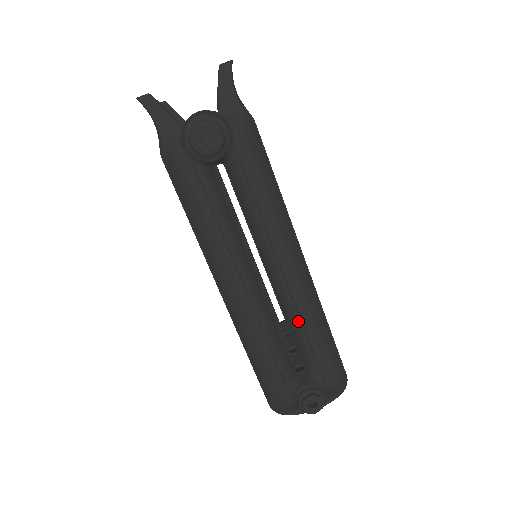
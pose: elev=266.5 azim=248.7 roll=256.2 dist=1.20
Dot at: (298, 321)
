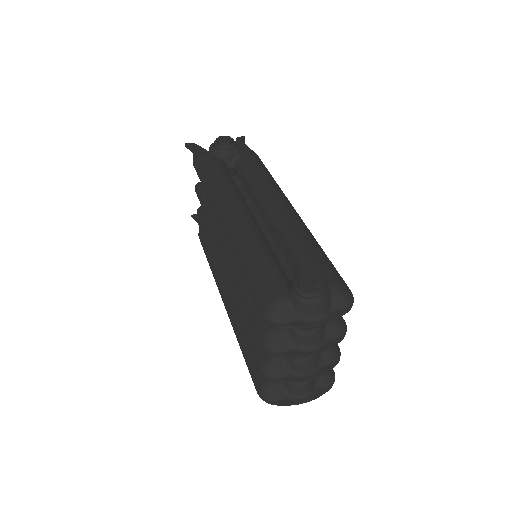
Dot at: (290, 232)
